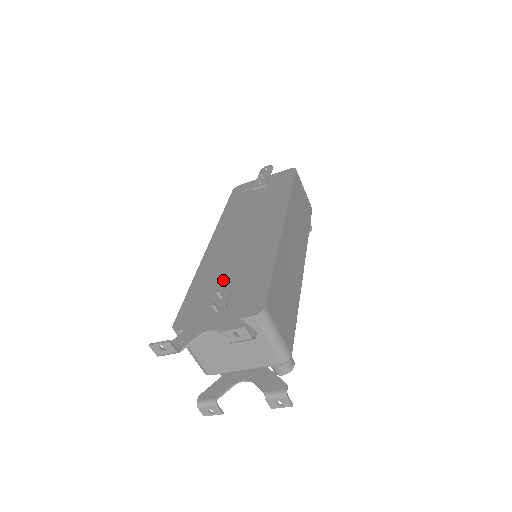
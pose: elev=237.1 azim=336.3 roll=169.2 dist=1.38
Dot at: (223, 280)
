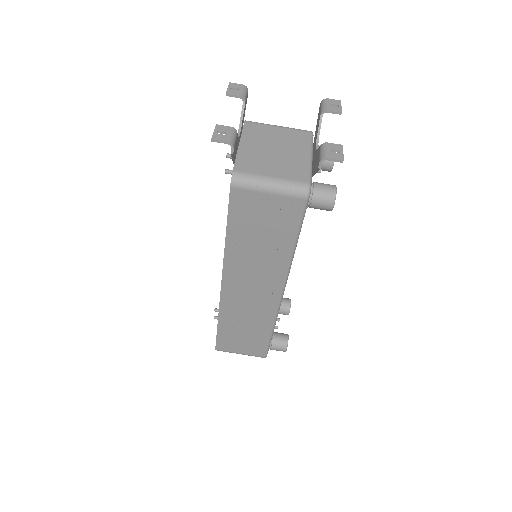
Dot at: occluded
